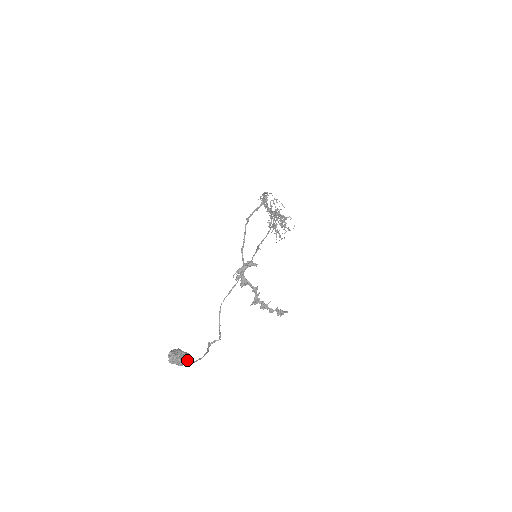
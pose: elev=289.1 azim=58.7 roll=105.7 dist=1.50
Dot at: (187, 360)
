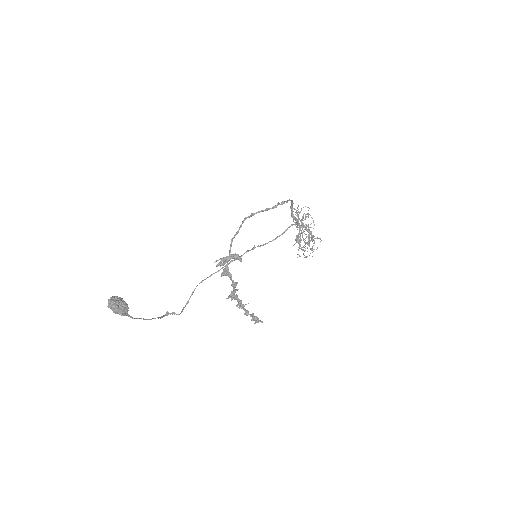
Dot at: (122, 311)
